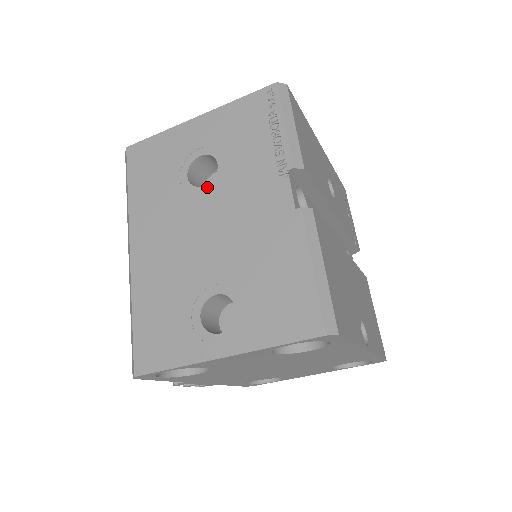
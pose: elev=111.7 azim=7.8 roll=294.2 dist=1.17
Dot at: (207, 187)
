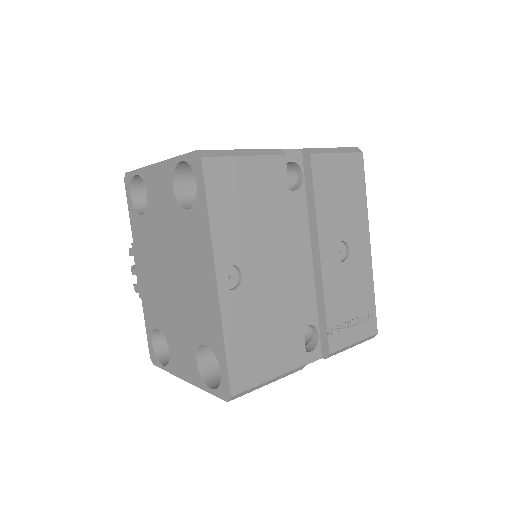
Dot at: occluded
